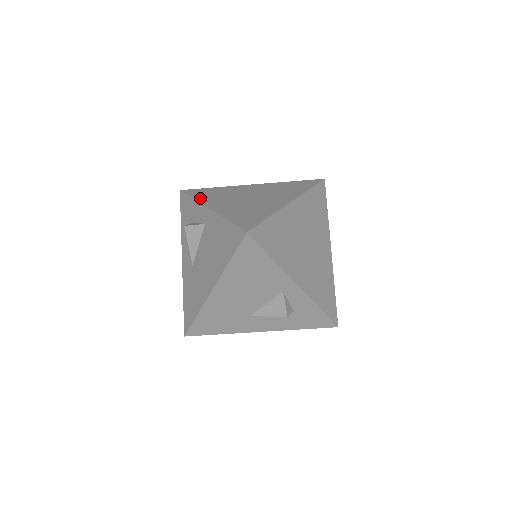
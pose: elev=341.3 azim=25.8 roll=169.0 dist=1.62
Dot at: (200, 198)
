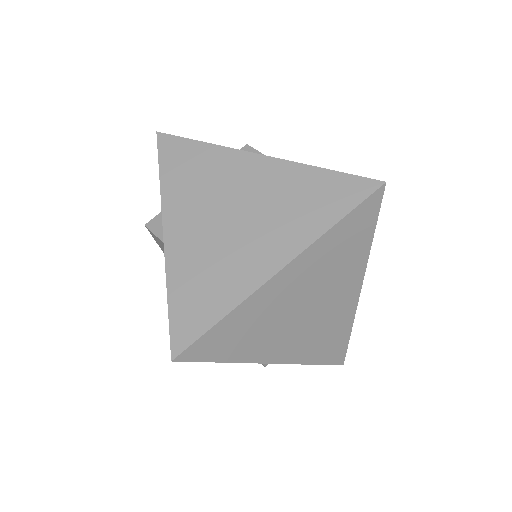
Dot at: (168, 184)
